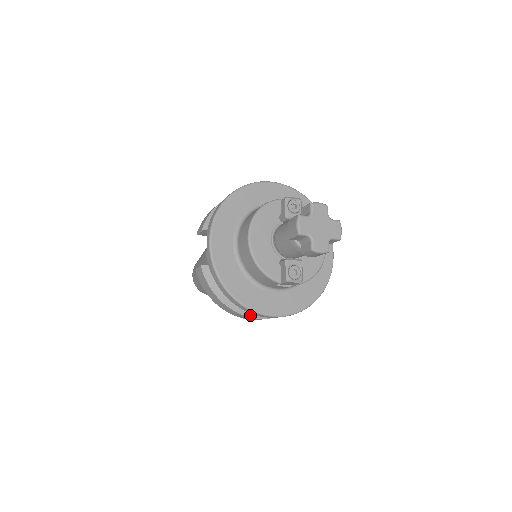
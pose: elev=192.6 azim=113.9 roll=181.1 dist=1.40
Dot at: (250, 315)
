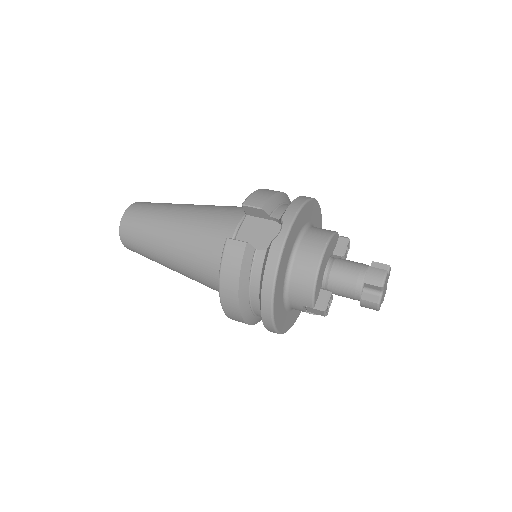
Dot at: (243, 313)
